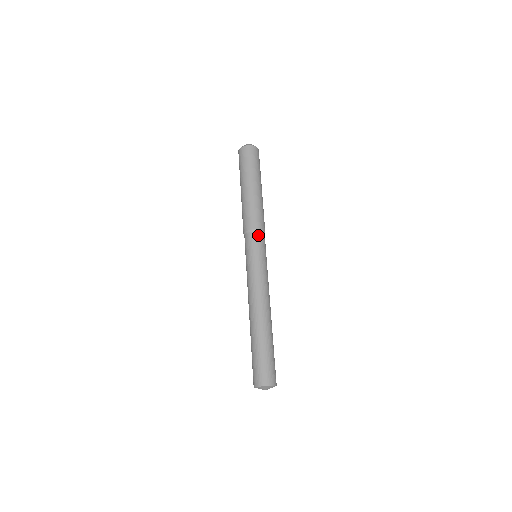
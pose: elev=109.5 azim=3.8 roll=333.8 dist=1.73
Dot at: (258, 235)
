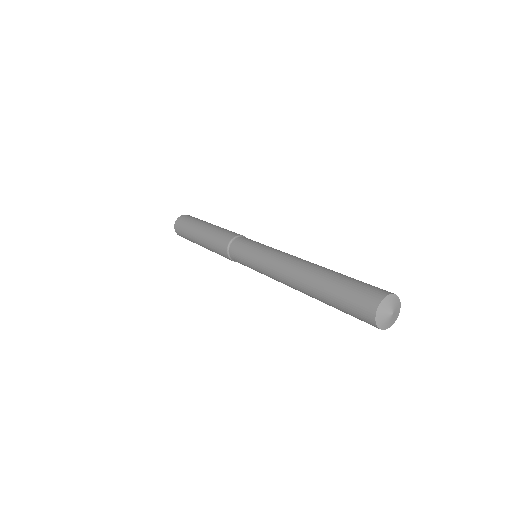
Dot at: (245, 238)
